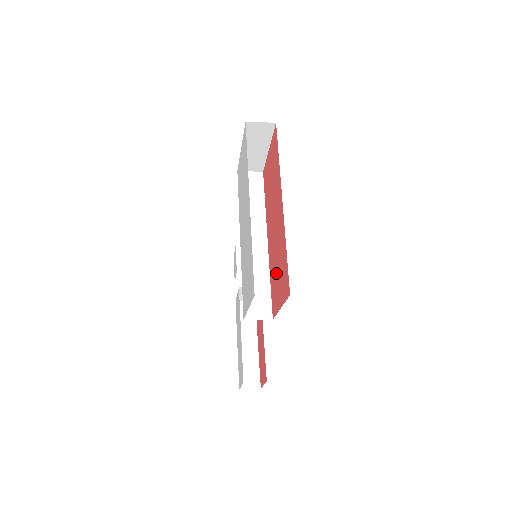
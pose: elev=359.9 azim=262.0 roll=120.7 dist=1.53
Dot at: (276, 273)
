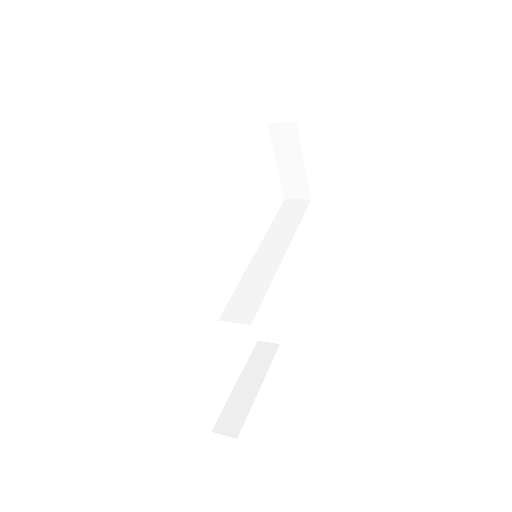
Dot at: occluded
